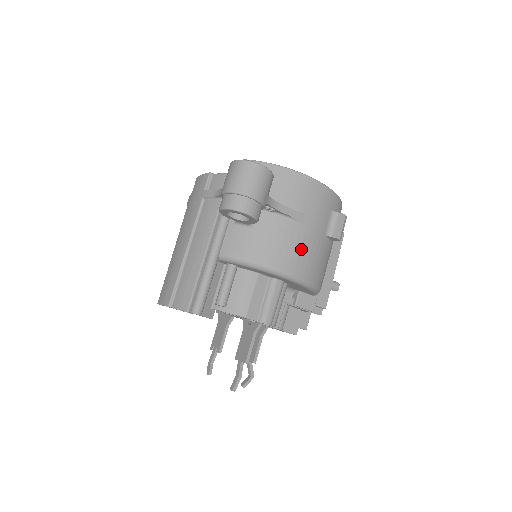
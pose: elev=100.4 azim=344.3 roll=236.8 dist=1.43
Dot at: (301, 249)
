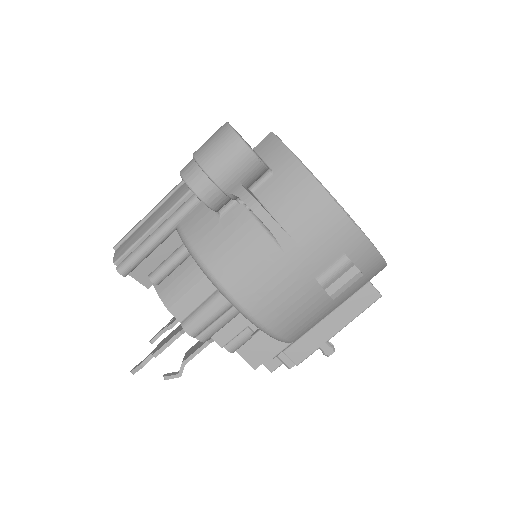
Dot at: (262, 275)
